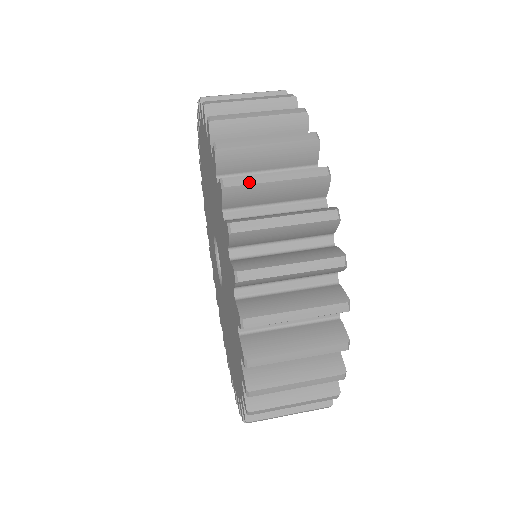
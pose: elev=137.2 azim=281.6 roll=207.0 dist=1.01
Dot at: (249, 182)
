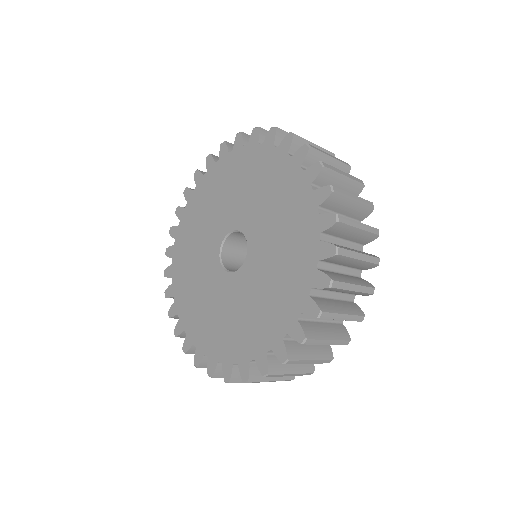
Dot at: occluded
